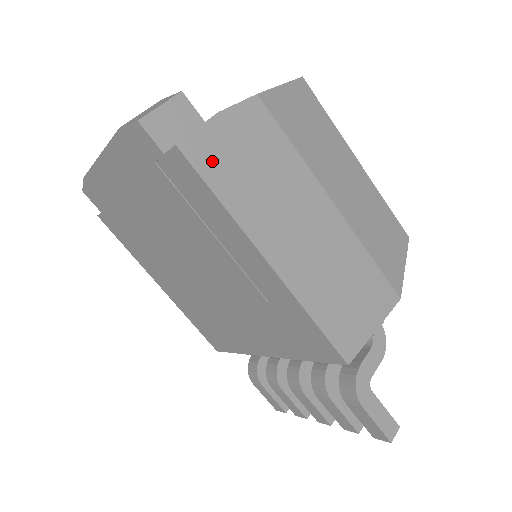
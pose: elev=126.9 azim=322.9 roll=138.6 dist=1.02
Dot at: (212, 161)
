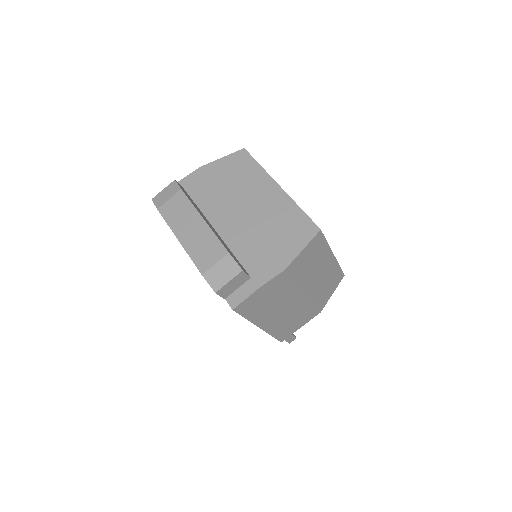
Dot at: (248, 307)
